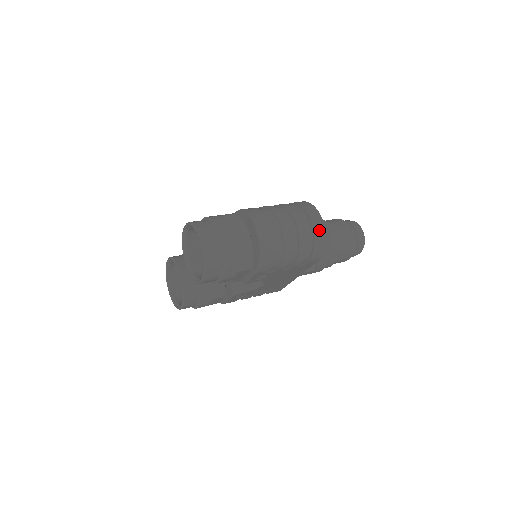
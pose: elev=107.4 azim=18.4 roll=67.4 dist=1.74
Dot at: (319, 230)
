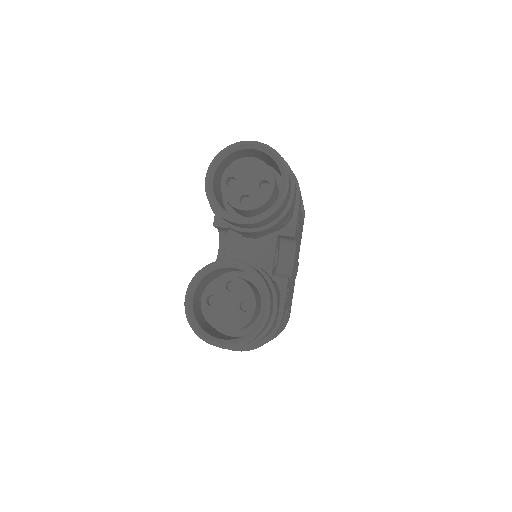
Dot at: occluded
